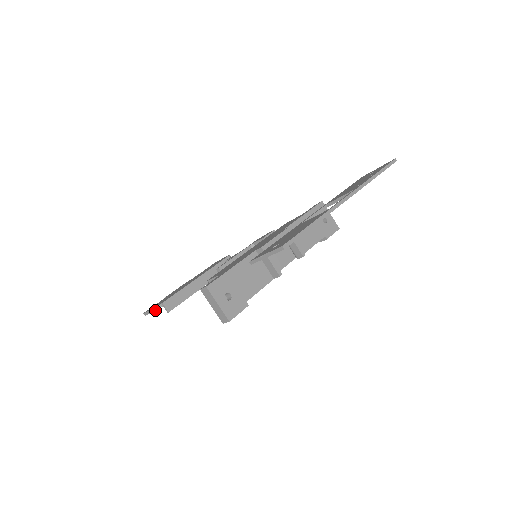
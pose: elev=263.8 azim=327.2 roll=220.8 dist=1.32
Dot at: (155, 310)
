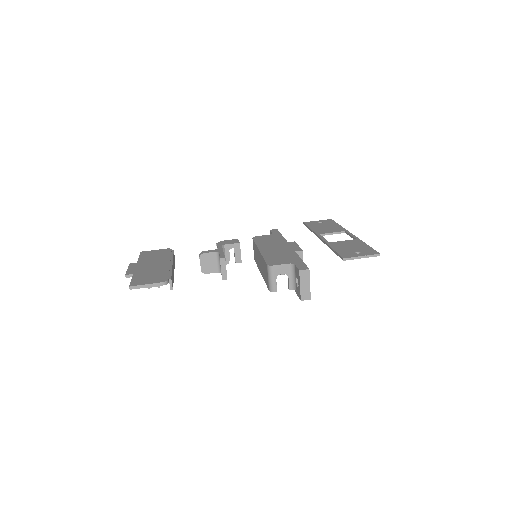
Dot at: (163, 284)
